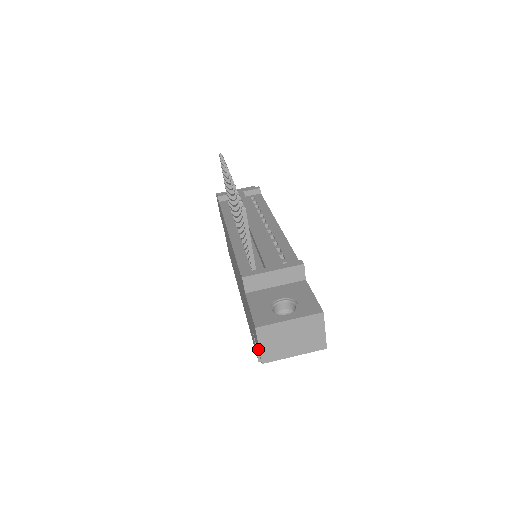
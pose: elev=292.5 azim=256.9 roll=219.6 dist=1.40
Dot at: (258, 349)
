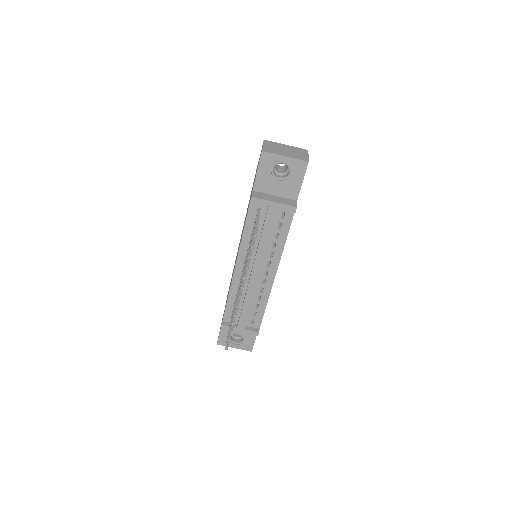
Dot at: occluded
